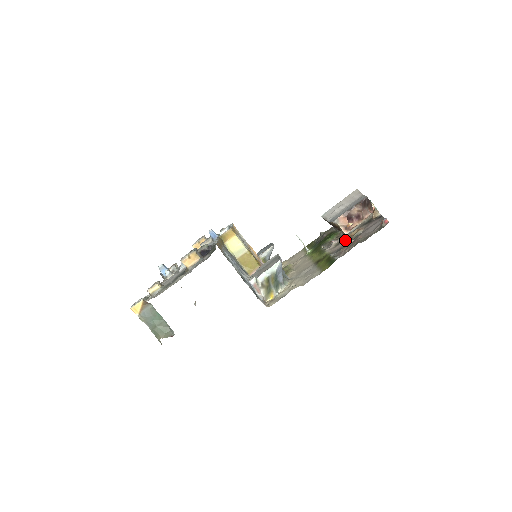
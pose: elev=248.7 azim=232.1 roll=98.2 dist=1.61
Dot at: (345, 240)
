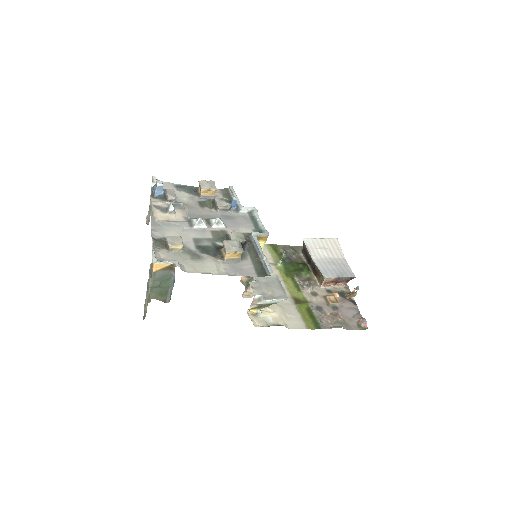
Dot at: (323, 298)
